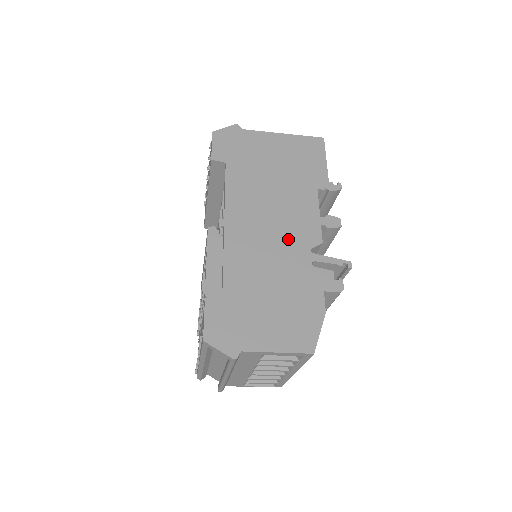
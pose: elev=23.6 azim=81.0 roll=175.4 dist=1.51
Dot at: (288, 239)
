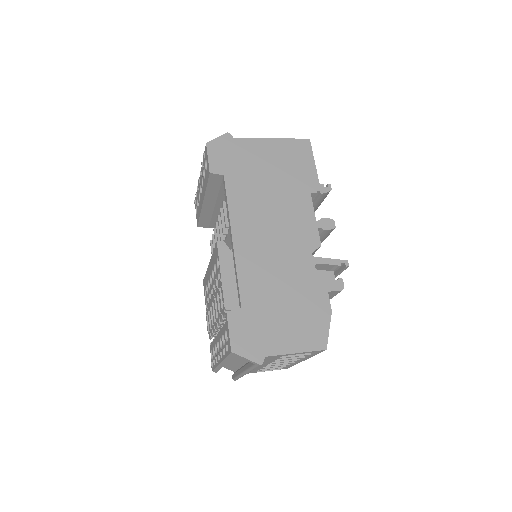
Dot at: (291, 246)
